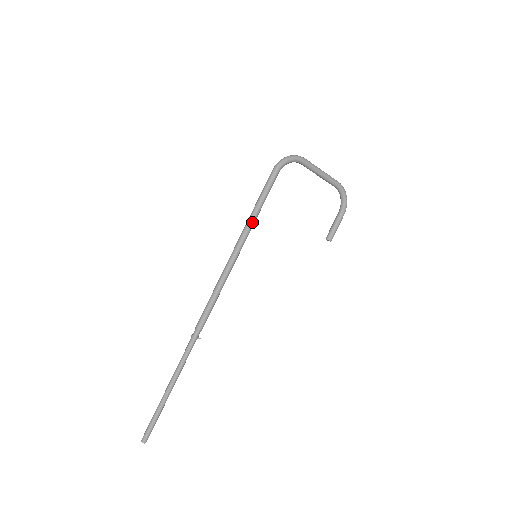
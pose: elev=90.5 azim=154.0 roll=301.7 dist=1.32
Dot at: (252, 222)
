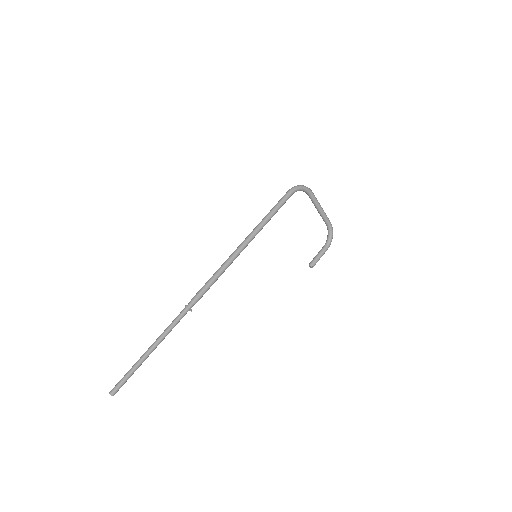
Dot at: (263, 225)
